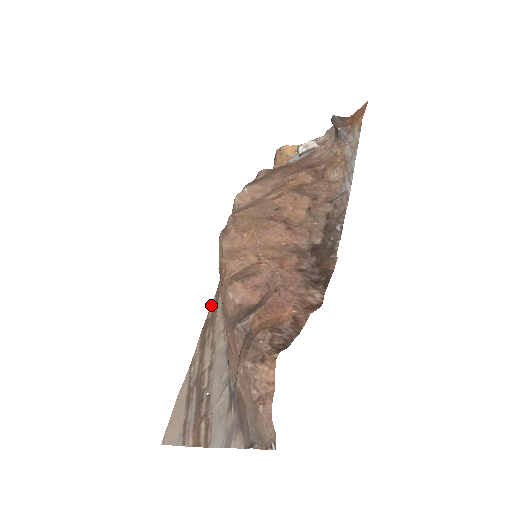
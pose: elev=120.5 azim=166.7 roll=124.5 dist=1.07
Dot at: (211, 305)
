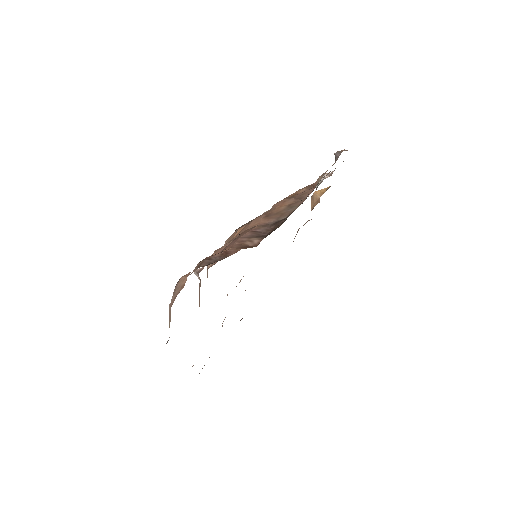
Dot at: occluded
